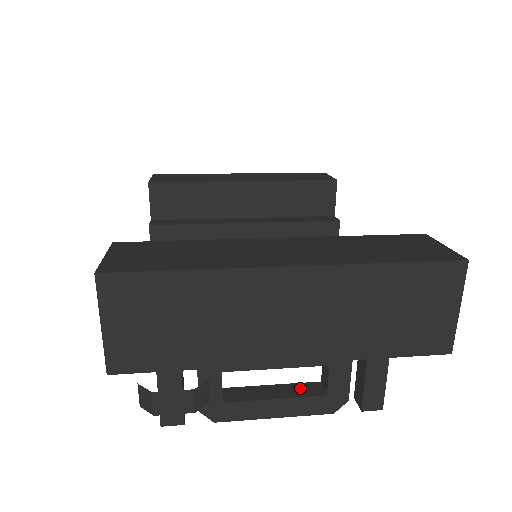
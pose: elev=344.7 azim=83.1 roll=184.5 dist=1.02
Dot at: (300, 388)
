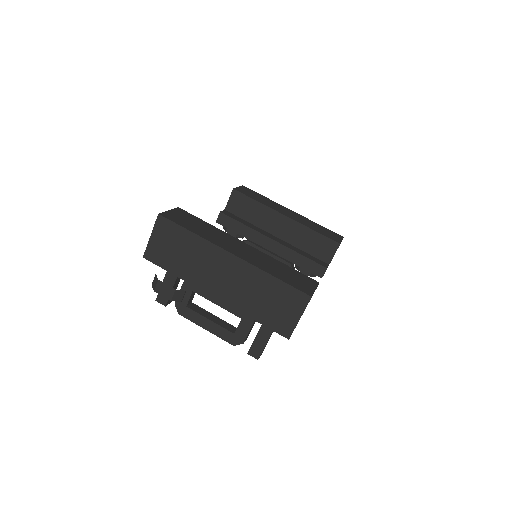
Dot at: (226, 324)
